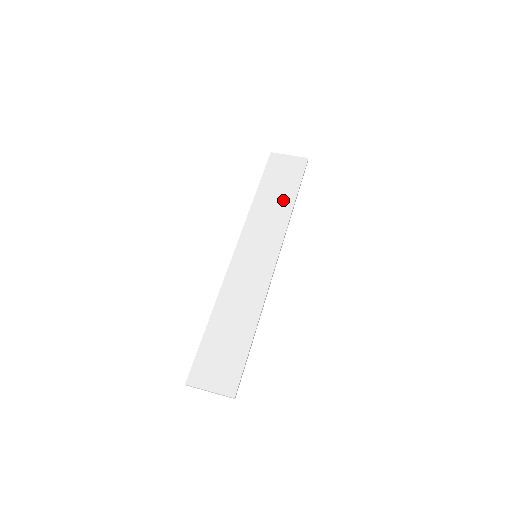
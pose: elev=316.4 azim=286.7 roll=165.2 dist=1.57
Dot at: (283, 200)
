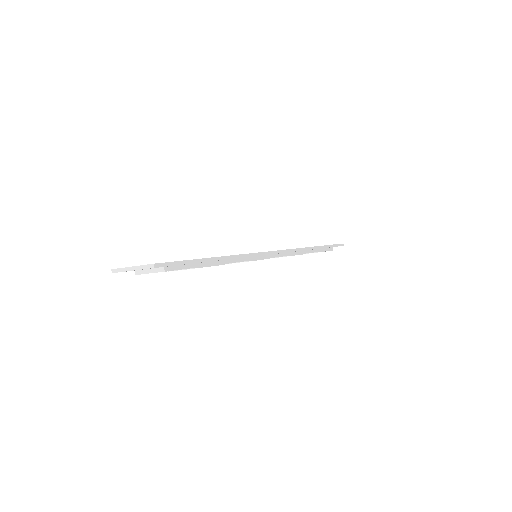
Dot at: occluded
